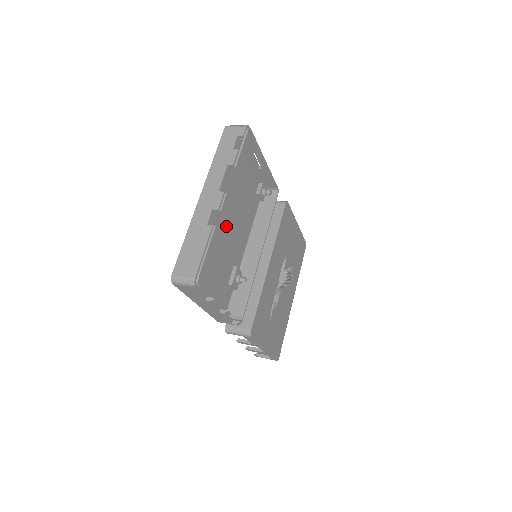
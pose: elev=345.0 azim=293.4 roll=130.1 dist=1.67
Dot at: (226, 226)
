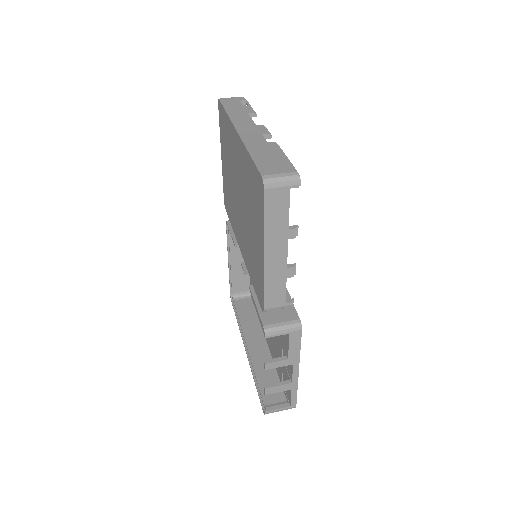
Dot at: occluded
